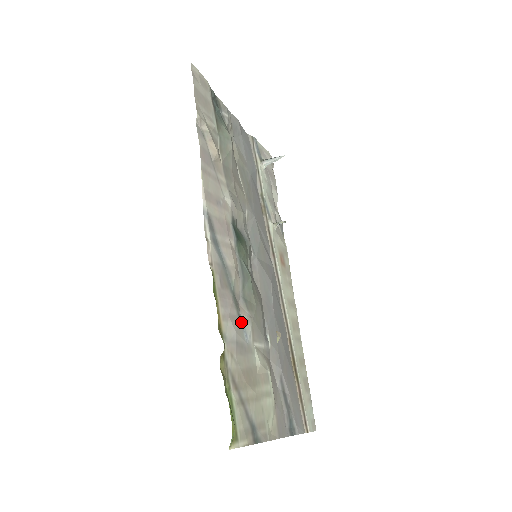
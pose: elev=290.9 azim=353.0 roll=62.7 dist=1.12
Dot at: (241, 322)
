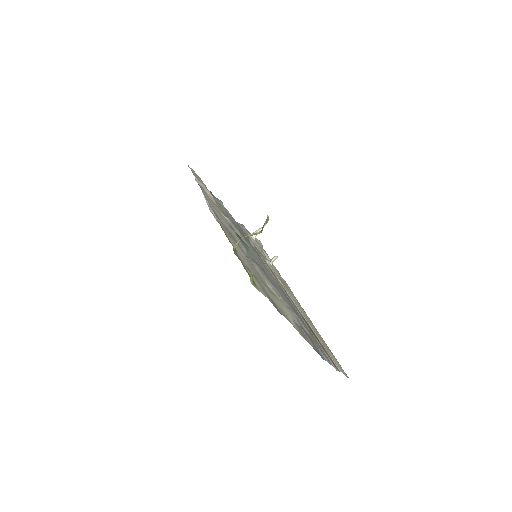
Dot at: (249, 259)
